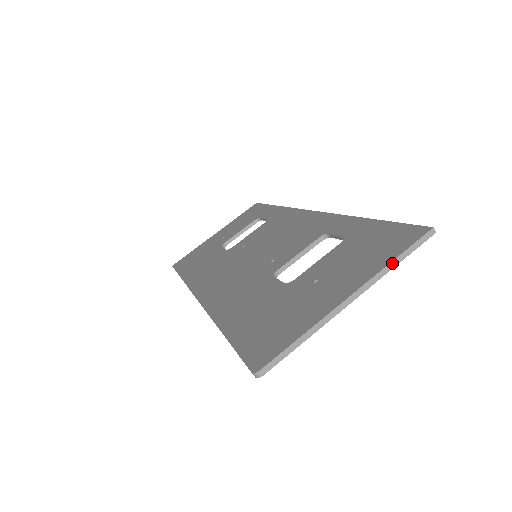
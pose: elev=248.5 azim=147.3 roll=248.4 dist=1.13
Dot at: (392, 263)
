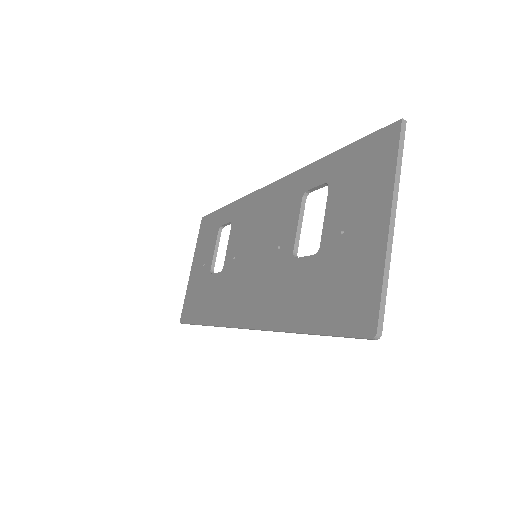
Dot at: (397, 169)
